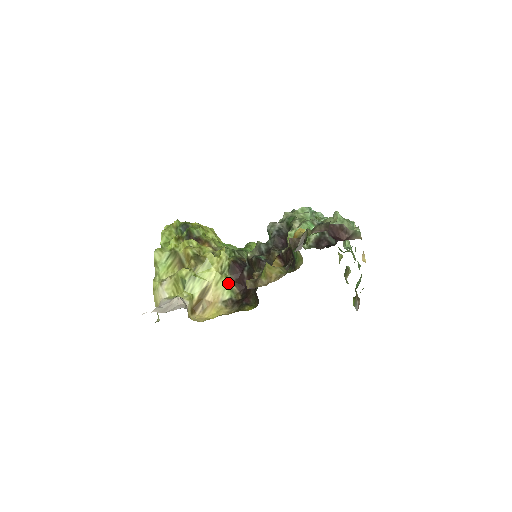
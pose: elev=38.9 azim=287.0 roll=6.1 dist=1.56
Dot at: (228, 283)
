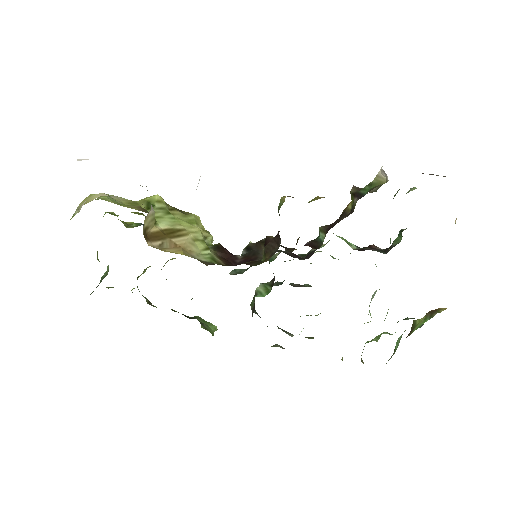
Dot at: (209, 253)
